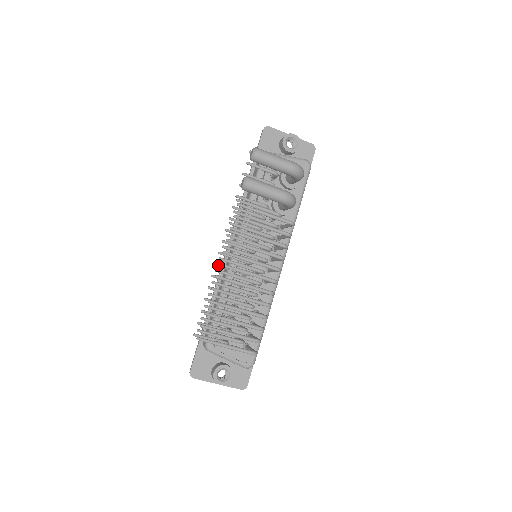
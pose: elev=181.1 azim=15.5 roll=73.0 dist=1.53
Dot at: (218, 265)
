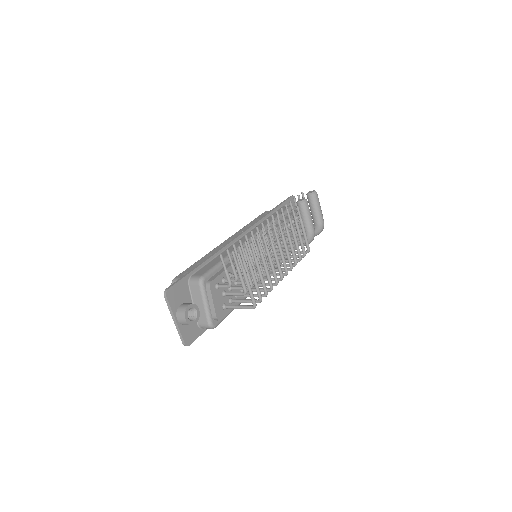
Dot at: (258, 229)
